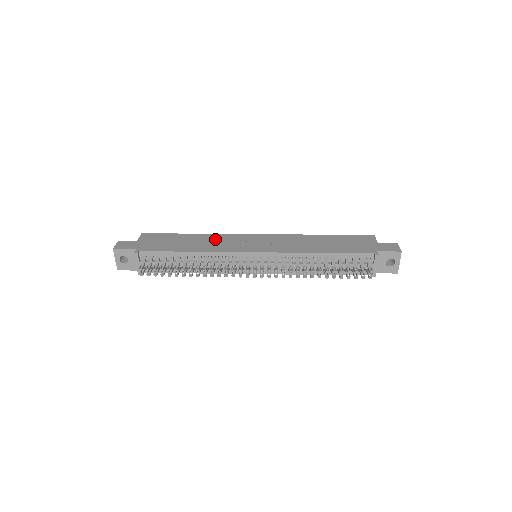
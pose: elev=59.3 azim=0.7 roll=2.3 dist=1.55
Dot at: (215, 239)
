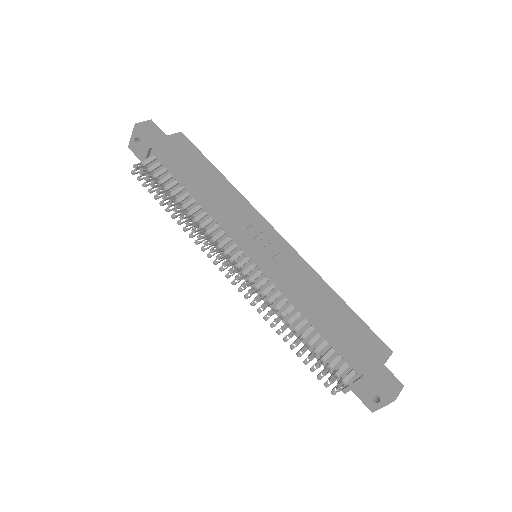
Dot at: (236, 202)
